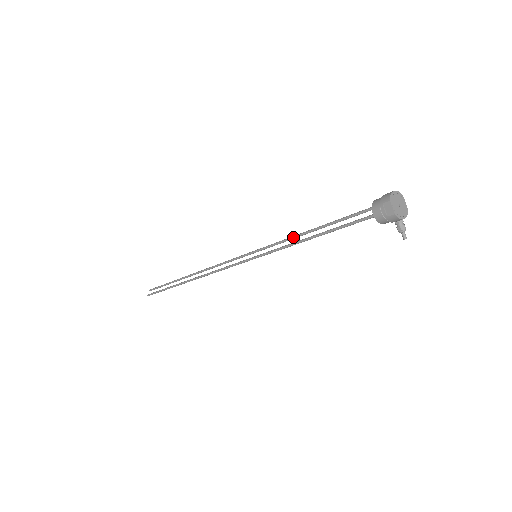
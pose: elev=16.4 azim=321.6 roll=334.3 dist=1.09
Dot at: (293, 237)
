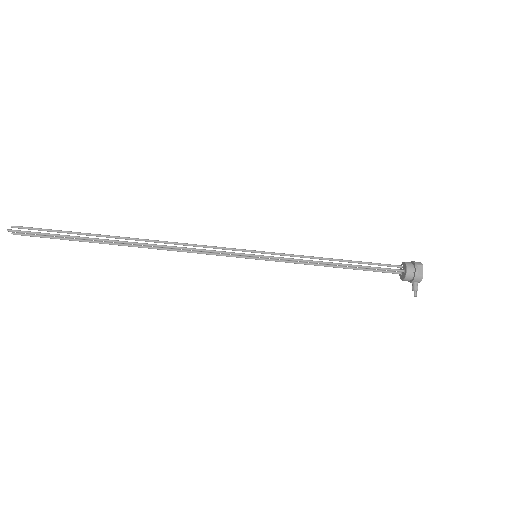
Dot at: (314, 257)
